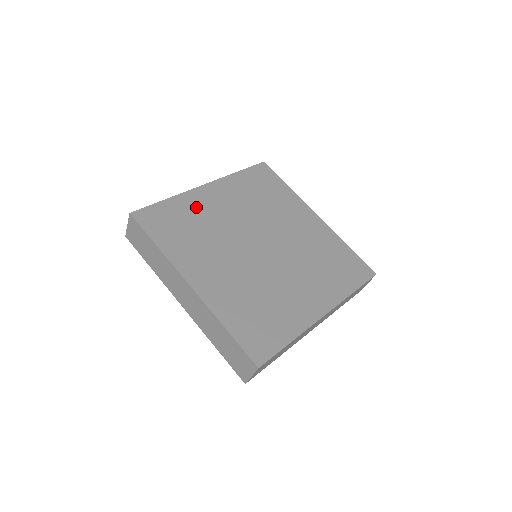
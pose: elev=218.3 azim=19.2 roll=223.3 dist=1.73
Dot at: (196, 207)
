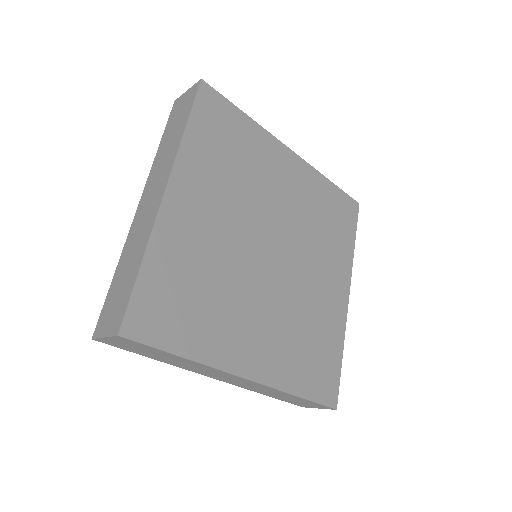
Dot at: (182, 247)
